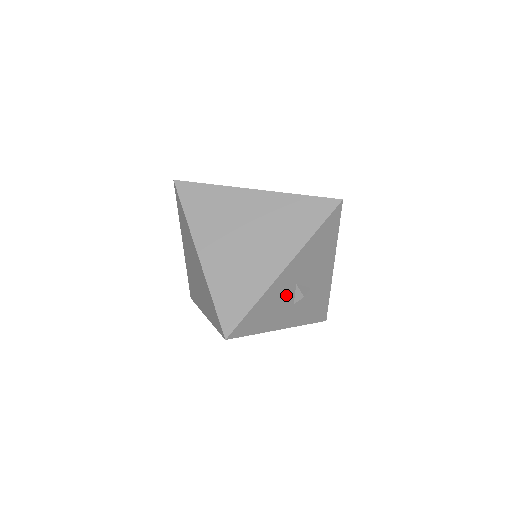
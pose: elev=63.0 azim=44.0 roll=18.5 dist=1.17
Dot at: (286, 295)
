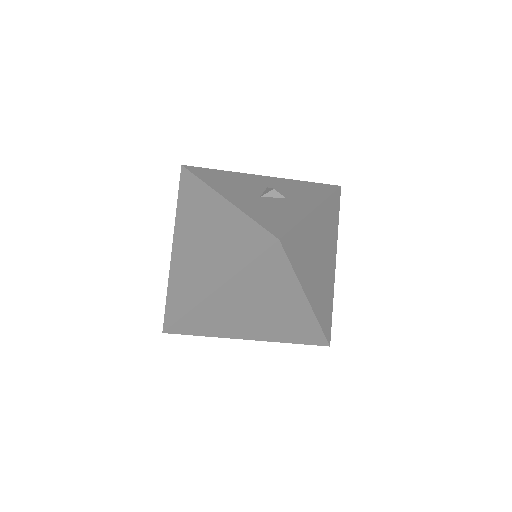
Dot at: occluded
